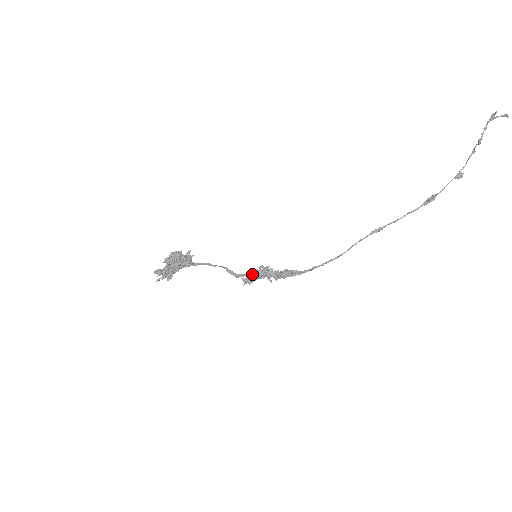
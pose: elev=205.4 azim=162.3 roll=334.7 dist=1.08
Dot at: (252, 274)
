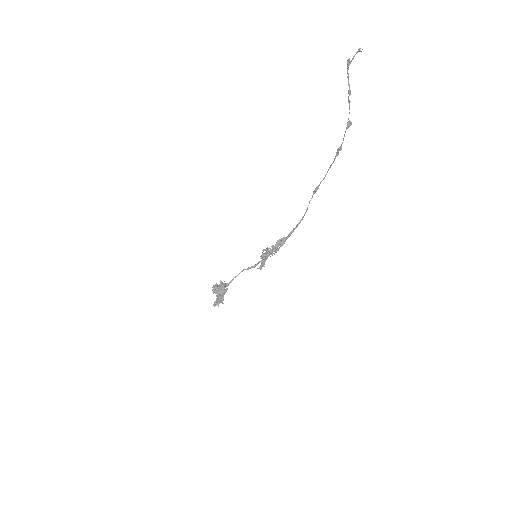
Dot at: (261, 263)
